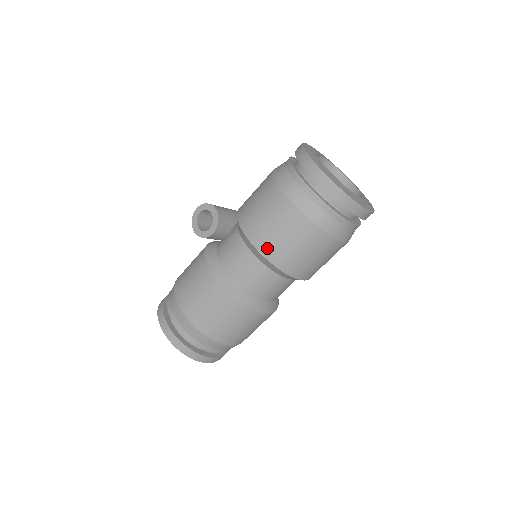
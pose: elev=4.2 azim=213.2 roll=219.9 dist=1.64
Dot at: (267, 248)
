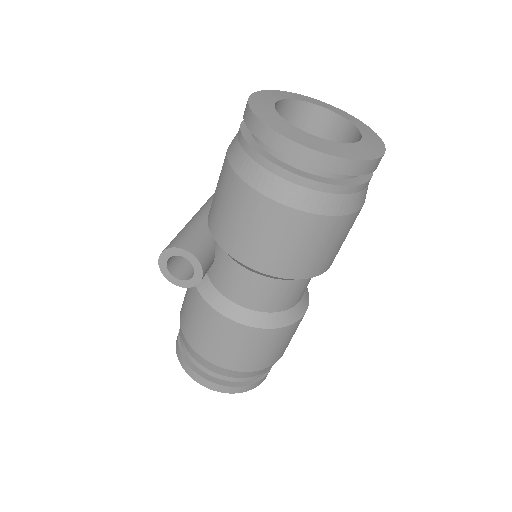
Dot at: (286, 269)
